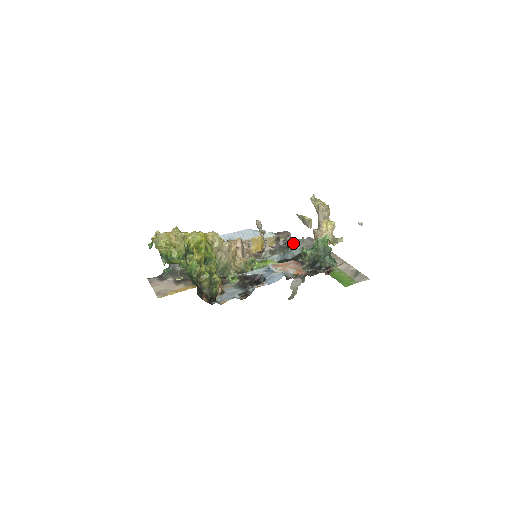
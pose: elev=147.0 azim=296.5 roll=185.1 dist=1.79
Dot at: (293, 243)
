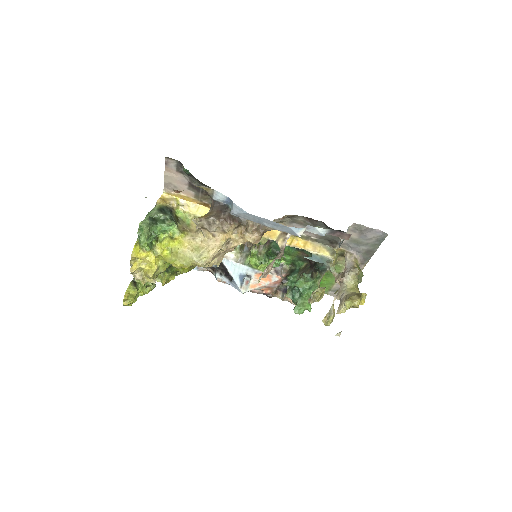
Dot at: (316, 261)
